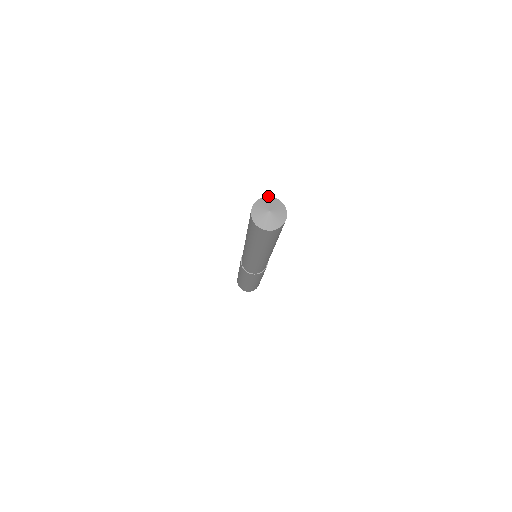
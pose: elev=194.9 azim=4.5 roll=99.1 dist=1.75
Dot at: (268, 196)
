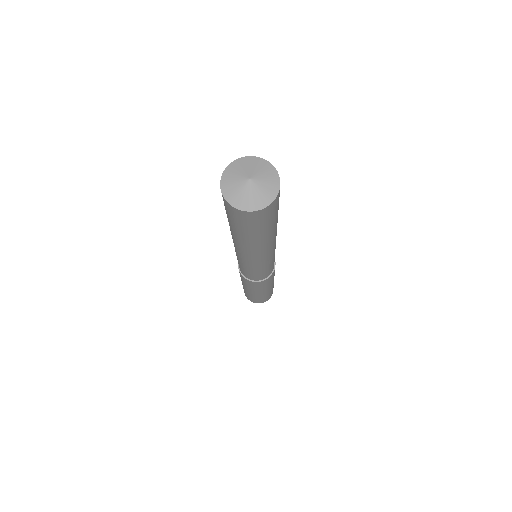
Dot at: occluded
